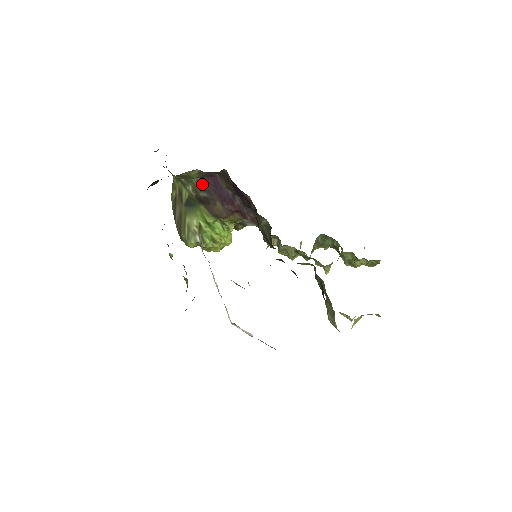
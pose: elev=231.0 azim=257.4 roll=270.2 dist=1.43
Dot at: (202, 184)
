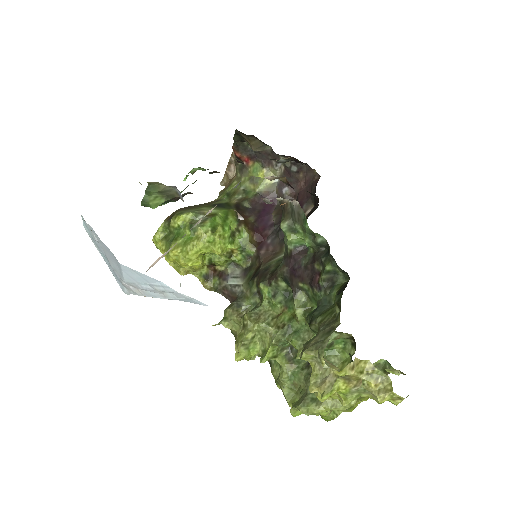
Dot at: (256, 200)
